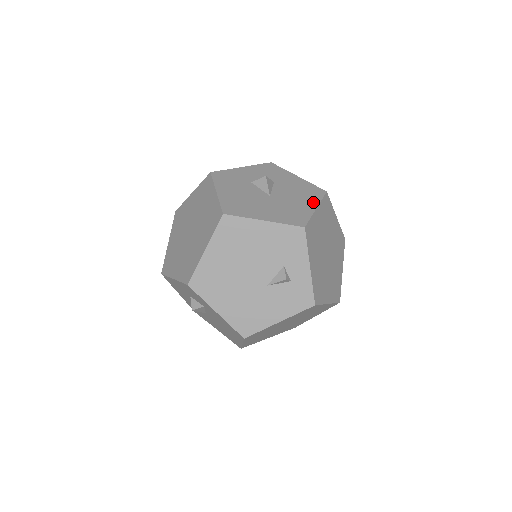
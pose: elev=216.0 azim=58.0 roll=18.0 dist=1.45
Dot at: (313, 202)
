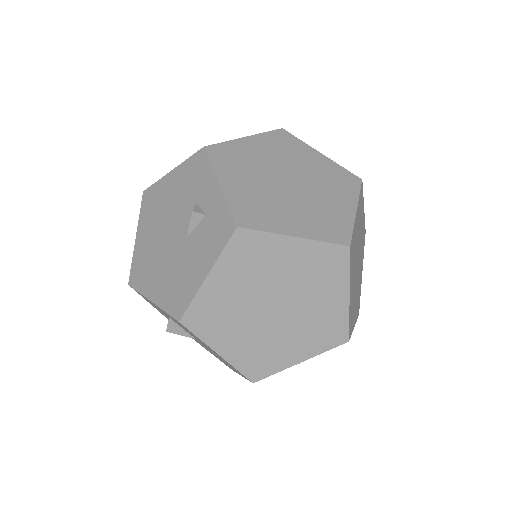
Dot at: occluded
